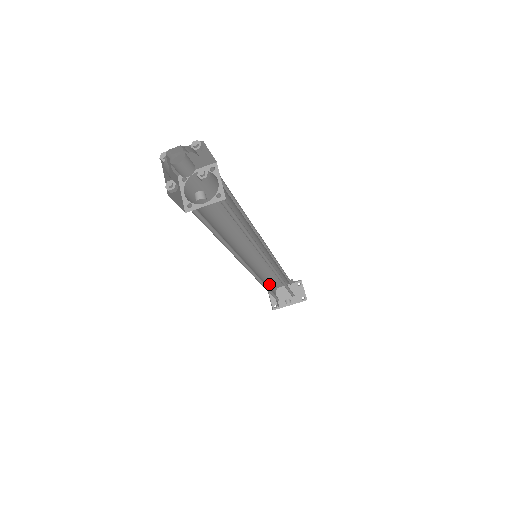
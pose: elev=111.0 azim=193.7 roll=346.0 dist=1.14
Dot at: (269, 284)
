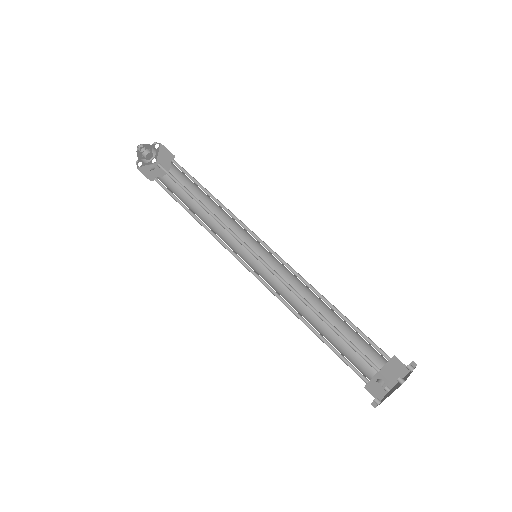
Dot at: (341, 343)
